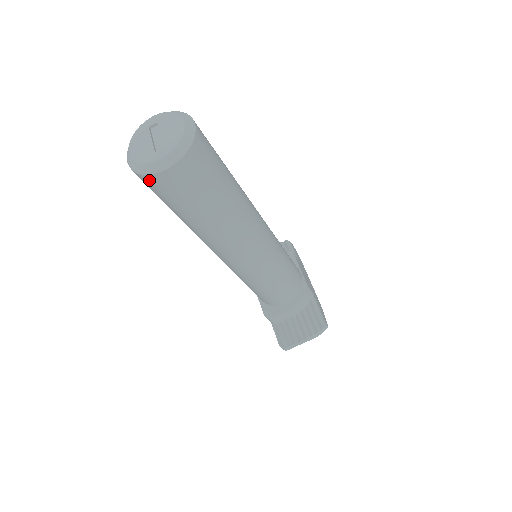
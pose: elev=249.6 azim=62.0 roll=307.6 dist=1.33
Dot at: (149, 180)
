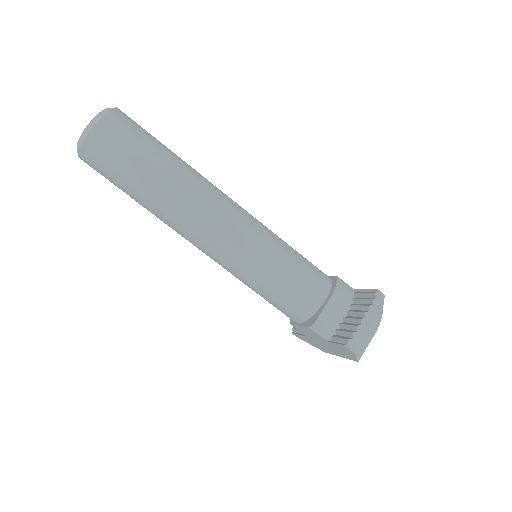
Dot at: (90, 144)
